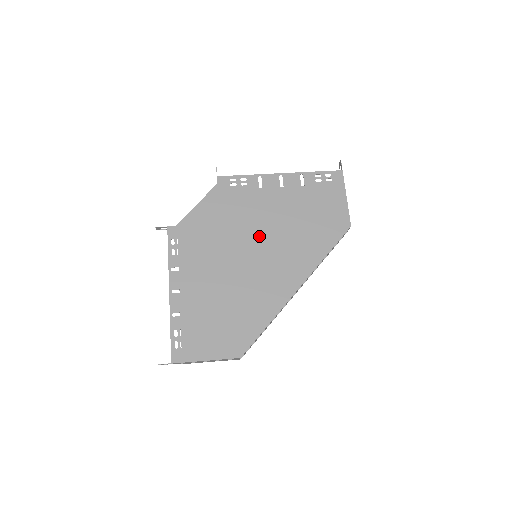
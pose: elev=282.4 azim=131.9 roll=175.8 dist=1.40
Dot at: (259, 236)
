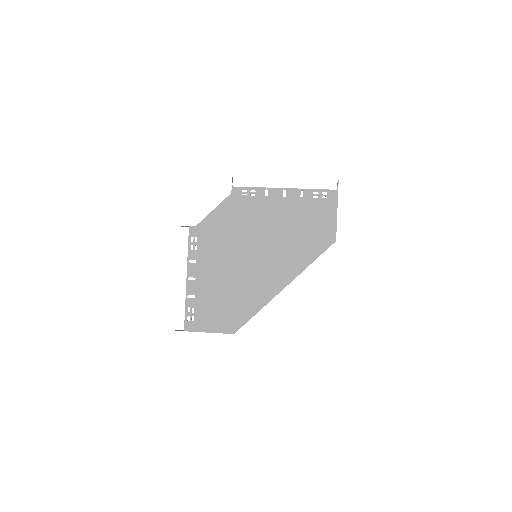
Dot at: (259, 241)
